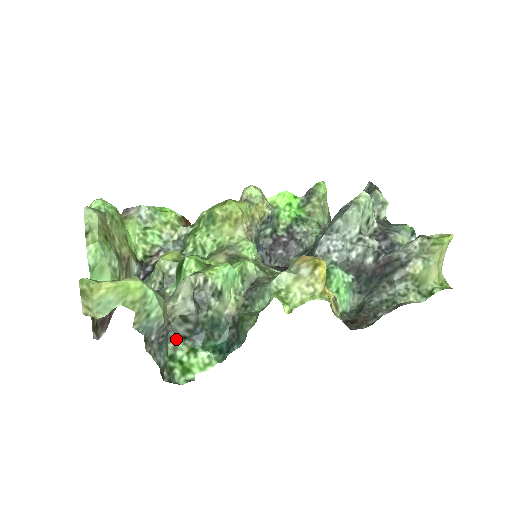
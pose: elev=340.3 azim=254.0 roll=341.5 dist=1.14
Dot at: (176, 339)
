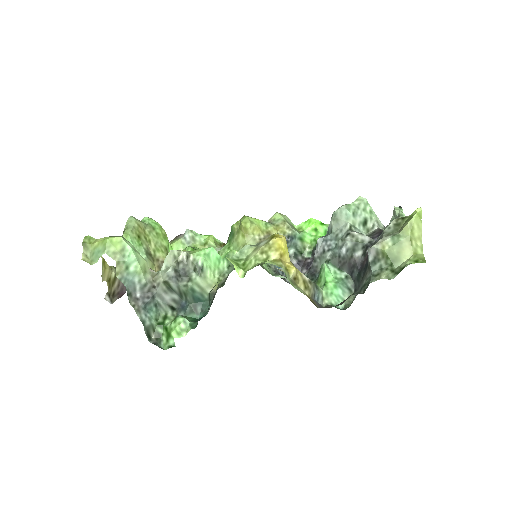
Dot at: (166, 308)
